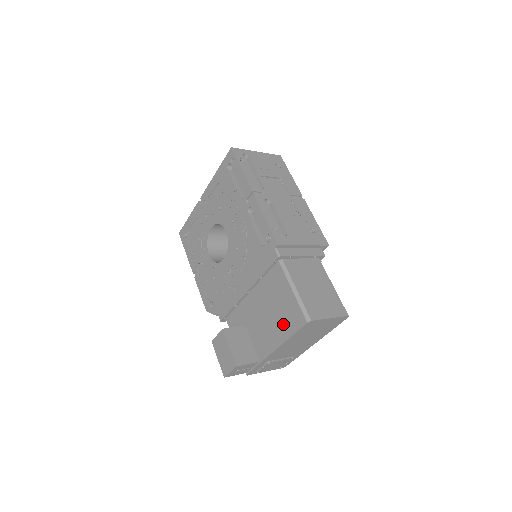
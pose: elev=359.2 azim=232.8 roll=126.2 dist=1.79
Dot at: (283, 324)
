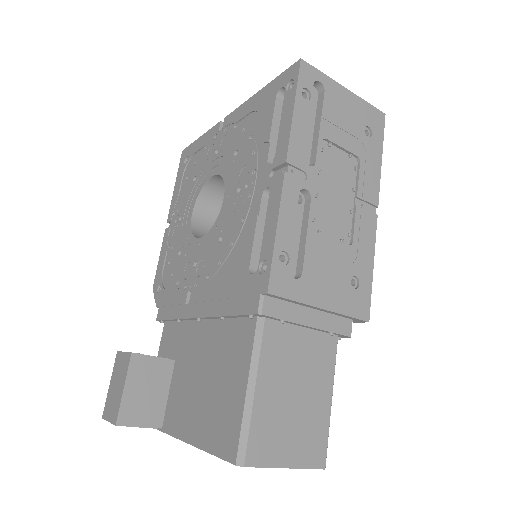
Dot at: (209, 420)
